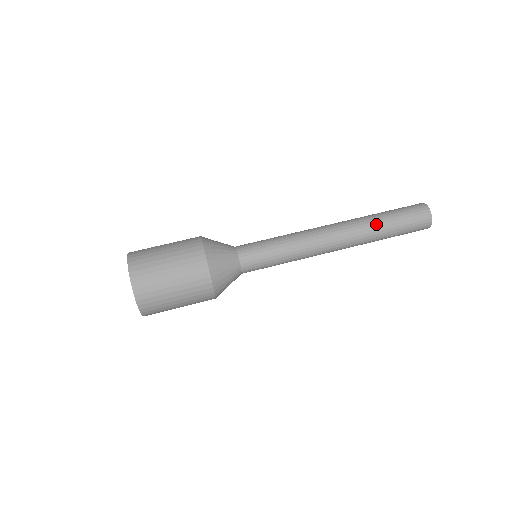
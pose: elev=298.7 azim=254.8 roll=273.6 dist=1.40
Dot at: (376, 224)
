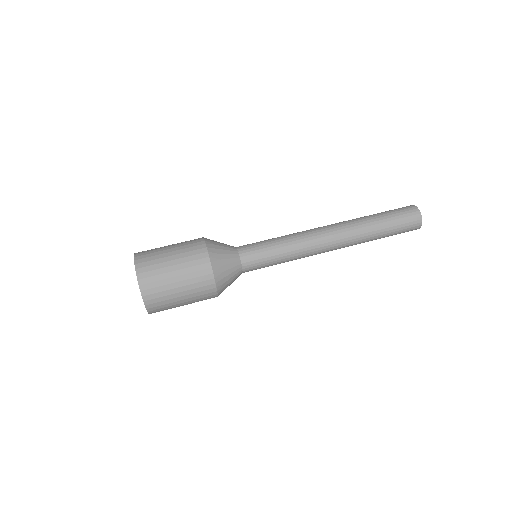
Dot at: (371, 237)
